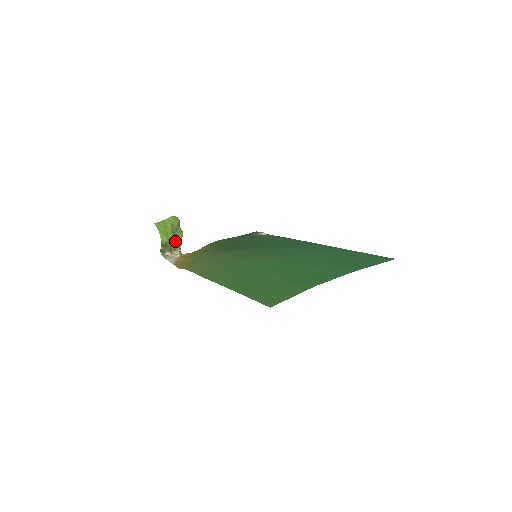
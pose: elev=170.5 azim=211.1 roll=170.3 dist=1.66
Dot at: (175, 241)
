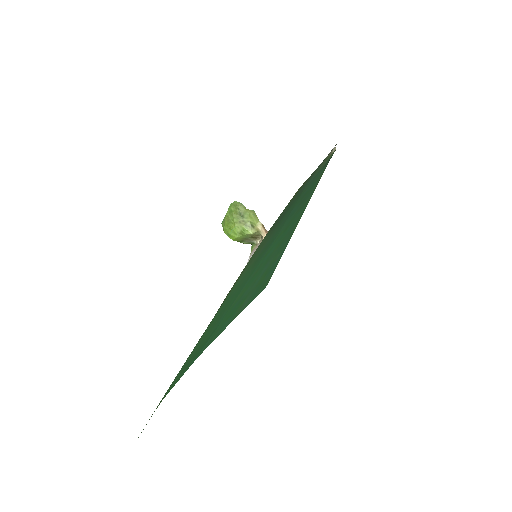
Dot at: (248, 229)
